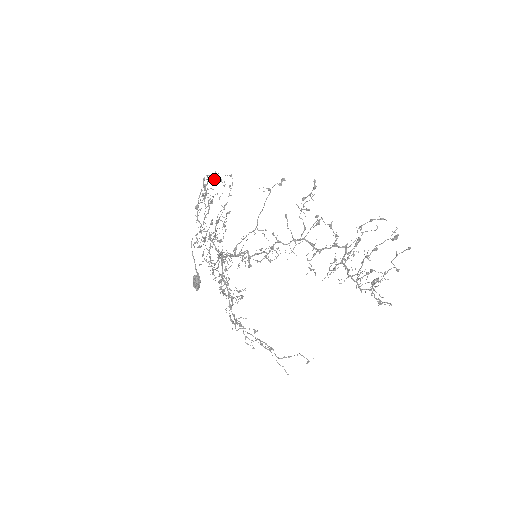
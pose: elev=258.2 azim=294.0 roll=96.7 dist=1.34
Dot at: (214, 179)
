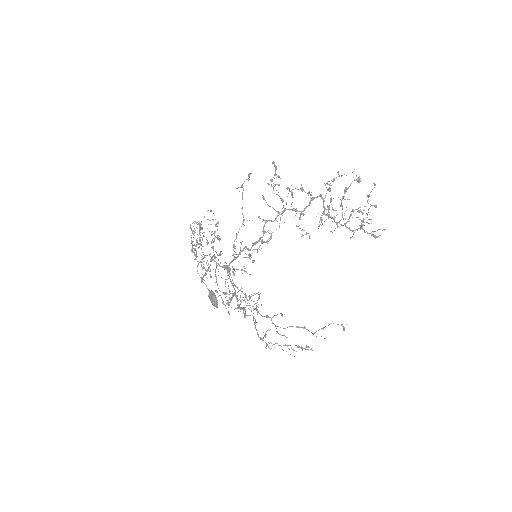
Dot at: occluded
